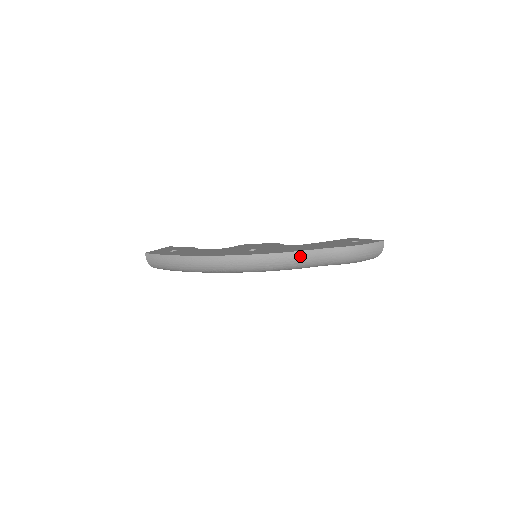
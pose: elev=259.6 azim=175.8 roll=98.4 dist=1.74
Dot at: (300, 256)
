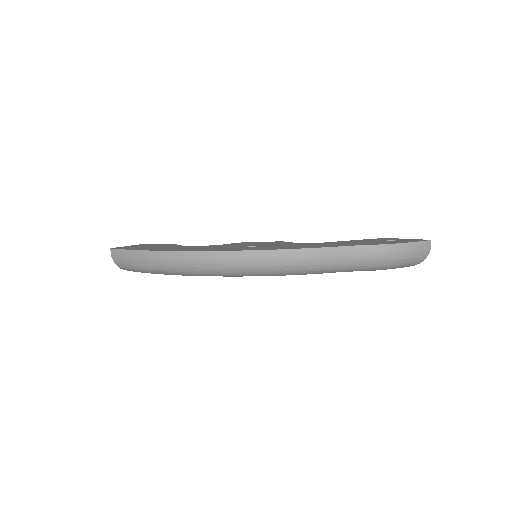
Dot at: (316, 255)
